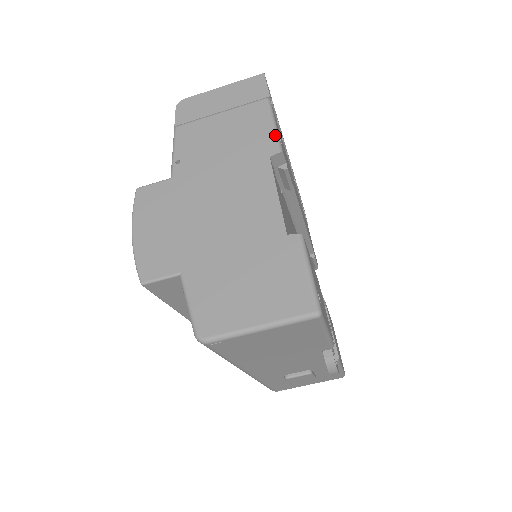
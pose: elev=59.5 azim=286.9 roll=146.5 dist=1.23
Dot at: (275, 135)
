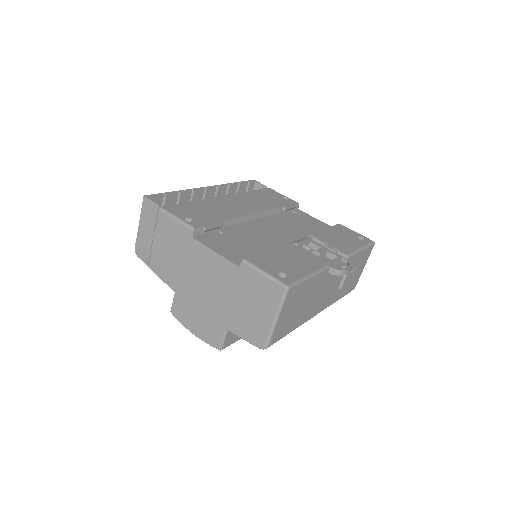
Dot at: (182, 224)
